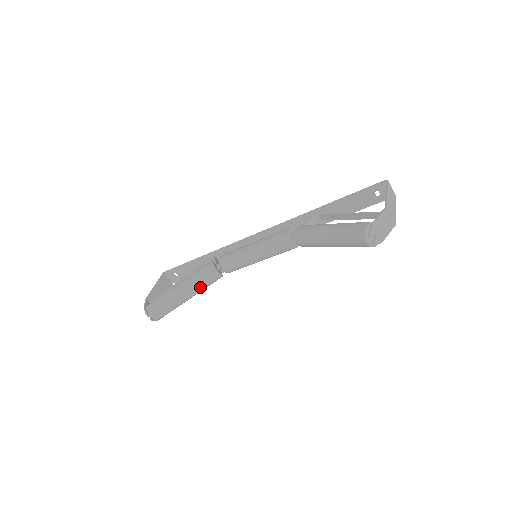
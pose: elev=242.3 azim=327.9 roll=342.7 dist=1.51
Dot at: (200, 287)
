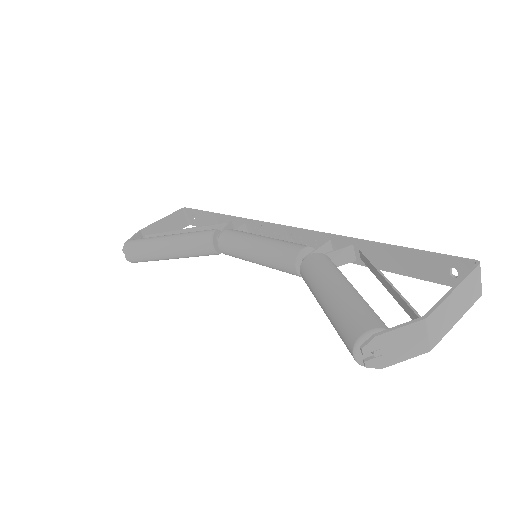
Dot at: (187, 253)
